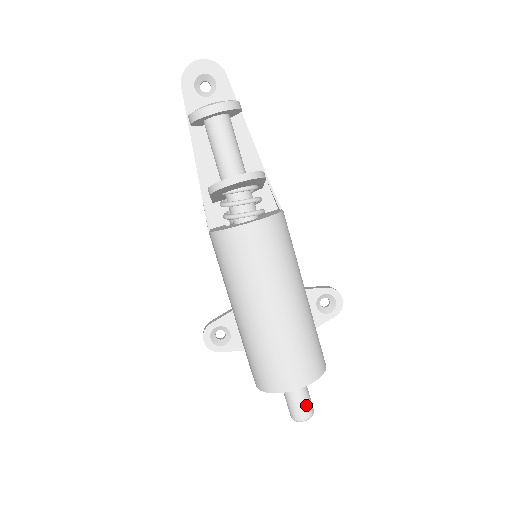
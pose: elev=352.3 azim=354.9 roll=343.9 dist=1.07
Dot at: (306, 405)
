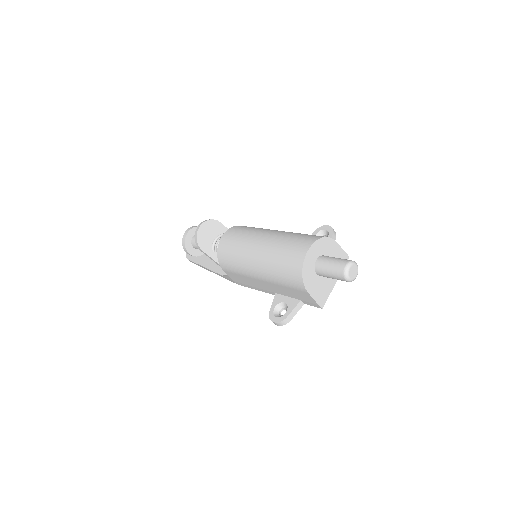
Dot at: (339, 260)
